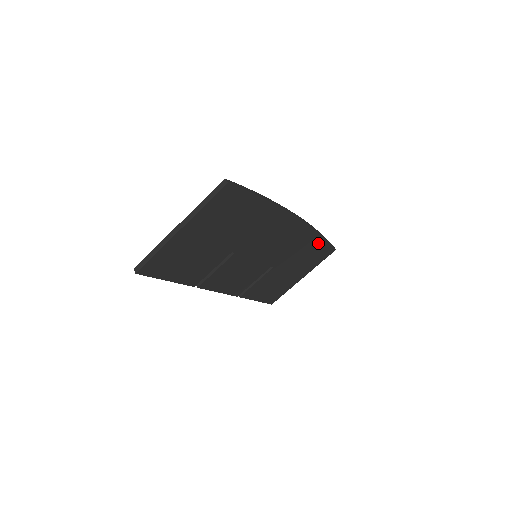
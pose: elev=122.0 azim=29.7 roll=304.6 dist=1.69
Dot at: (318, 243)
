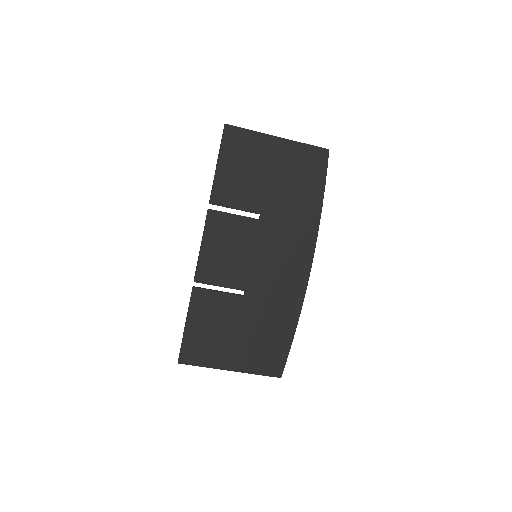
Dot at: (286, 333)
